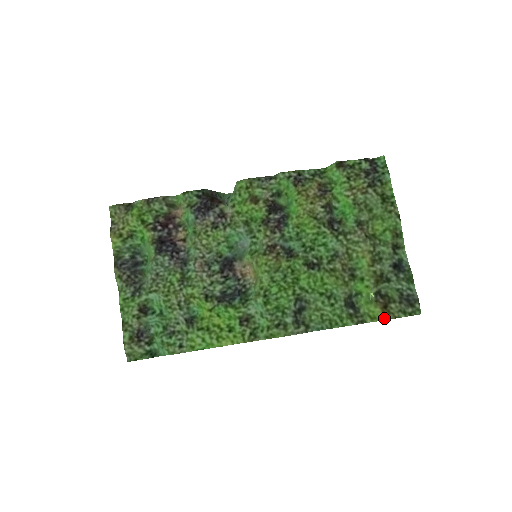
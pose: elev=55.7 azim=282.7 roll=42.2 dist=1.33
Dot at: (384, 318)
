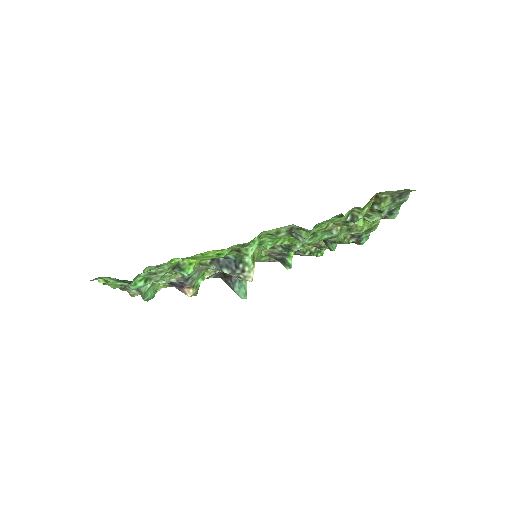
Dot at: (376, 193)
